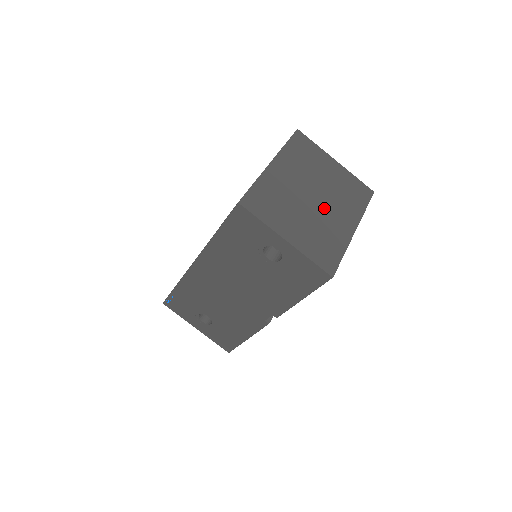
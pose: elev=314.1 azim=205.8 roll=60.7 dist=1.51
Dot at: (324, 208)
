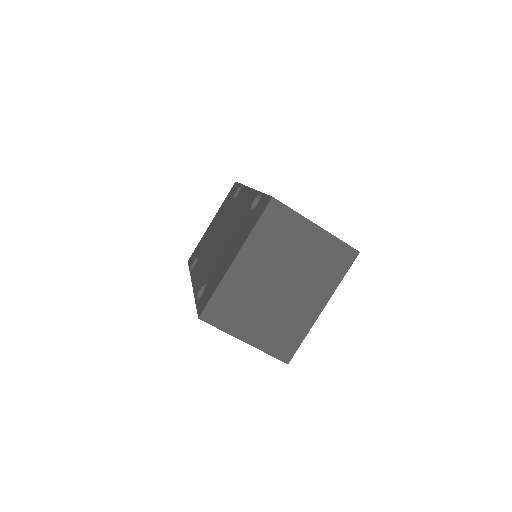
Dot at: (291, 294)
